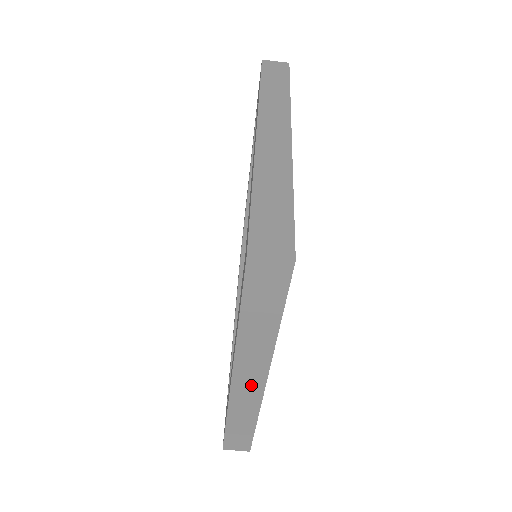
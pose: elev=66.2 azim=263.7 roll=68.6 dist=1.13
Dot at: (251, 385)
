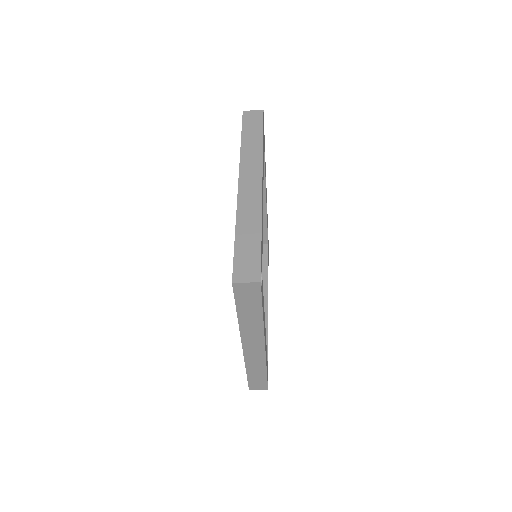
Dot at: (256, 349)
